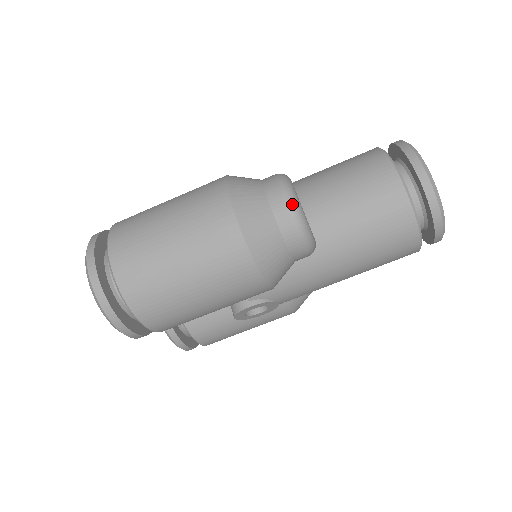
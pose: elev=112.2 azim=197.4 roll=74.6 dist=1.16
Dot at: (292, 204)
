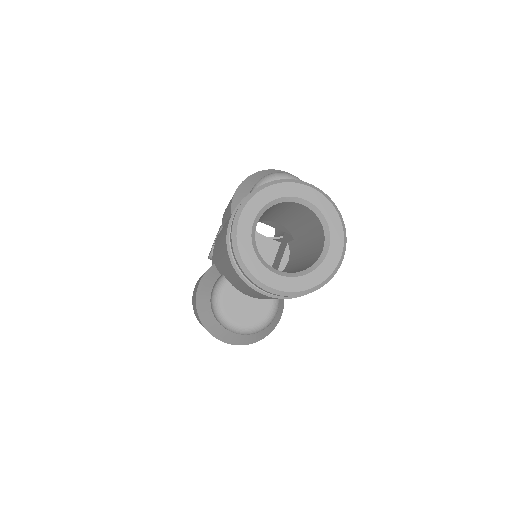
Dot at: (241, 334)
